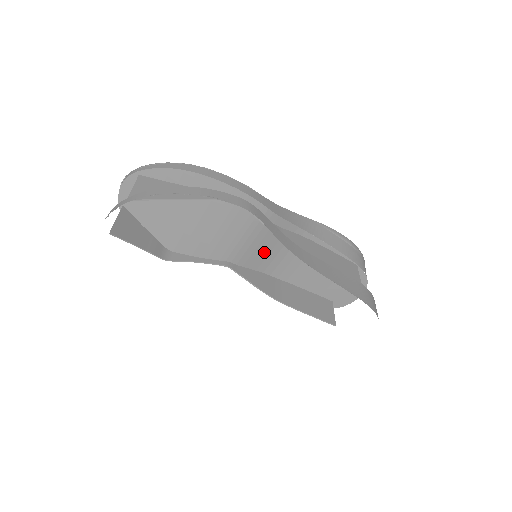
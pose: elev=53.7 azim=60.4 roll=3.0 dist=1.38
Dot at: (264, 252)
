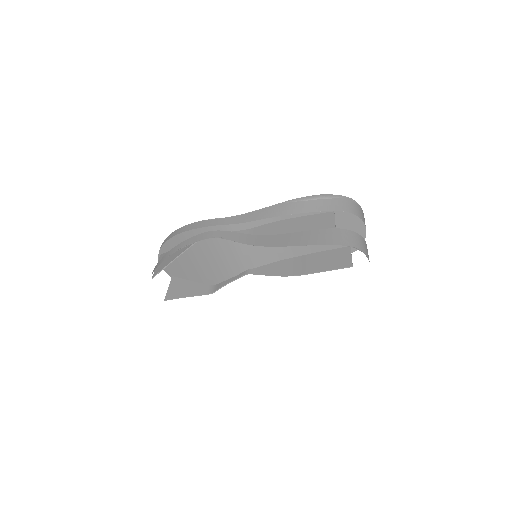
Dot at: (263, 249)
